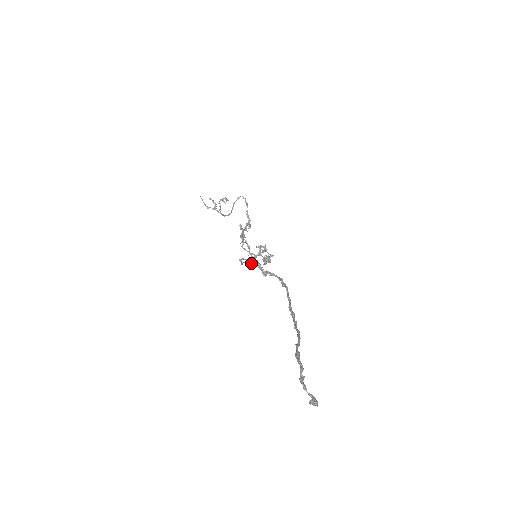
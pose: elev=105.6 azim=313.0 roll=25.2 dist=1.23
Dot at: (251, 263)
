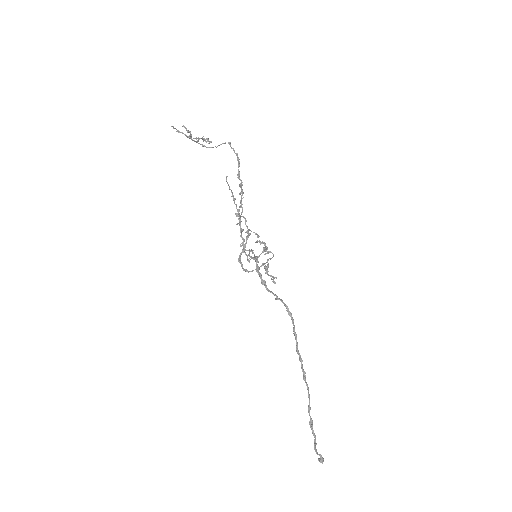
Dot at: occluded
